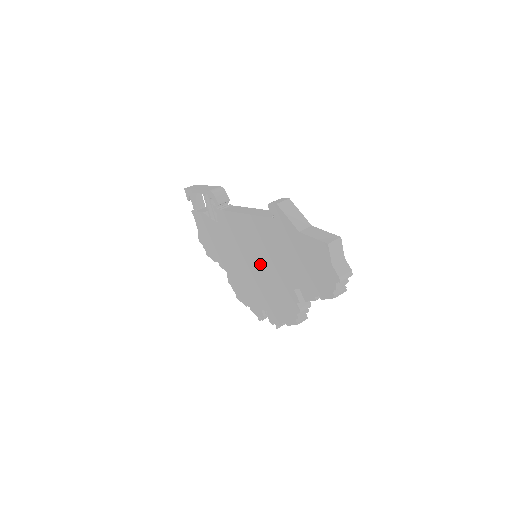
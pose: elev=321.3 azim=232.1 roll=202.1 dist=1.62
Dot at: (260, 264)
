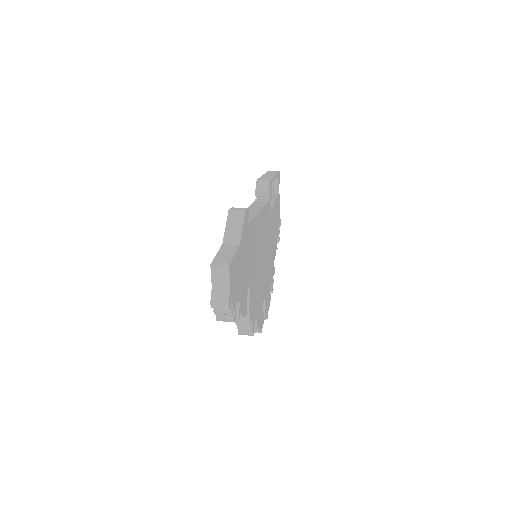
Dot at: occluded
